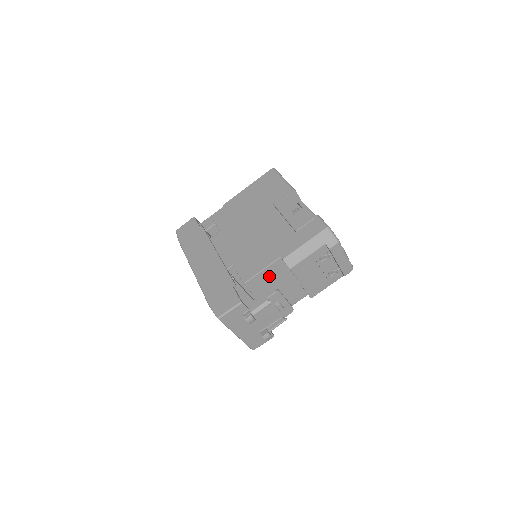
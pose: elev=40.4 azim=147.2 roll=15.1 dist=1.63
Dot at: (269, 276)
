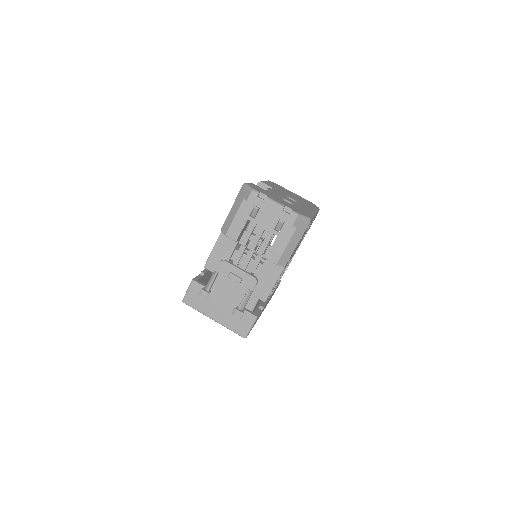
Dot at: (224, 254)
